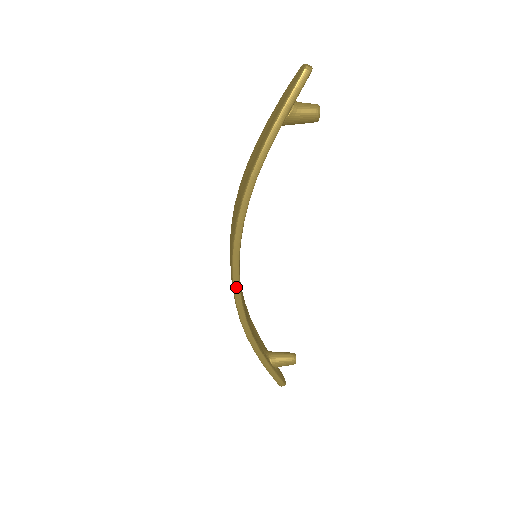
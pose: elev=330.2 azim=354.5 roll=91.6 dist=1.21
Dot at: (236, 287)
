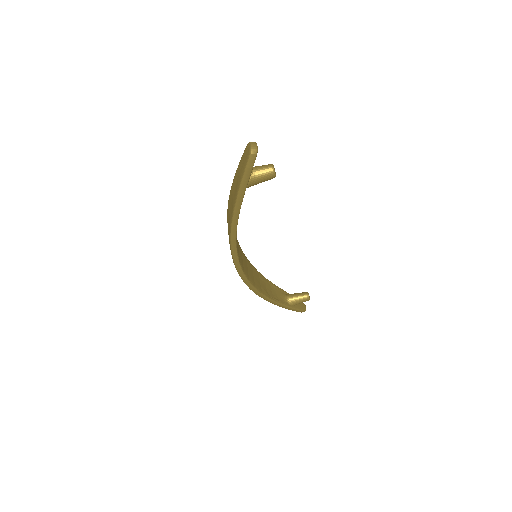
Dot at: (246, 282)
